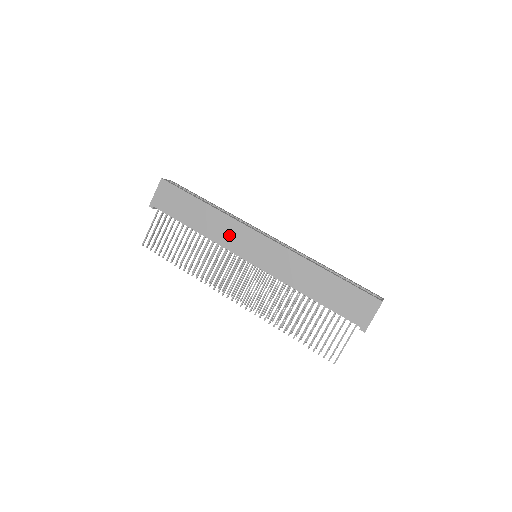
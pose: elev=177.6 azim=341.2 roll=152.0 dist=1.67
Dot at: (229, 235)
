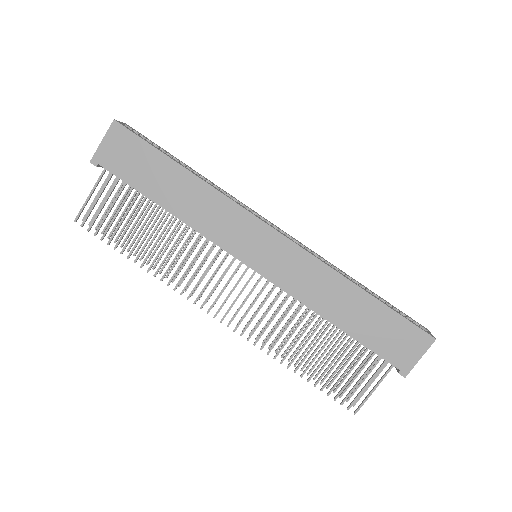
Dot at: (220, 223)
